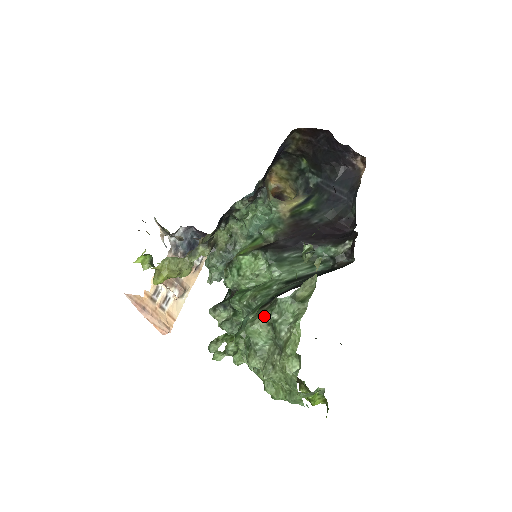
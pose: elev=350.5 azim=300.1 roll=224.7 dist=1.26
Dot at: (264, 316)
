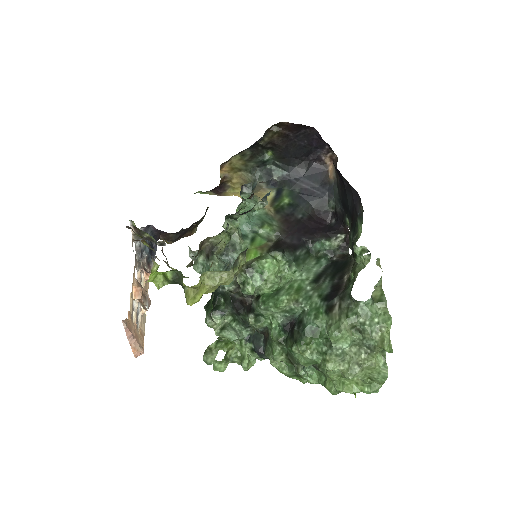
Dot at: (349, 321)
